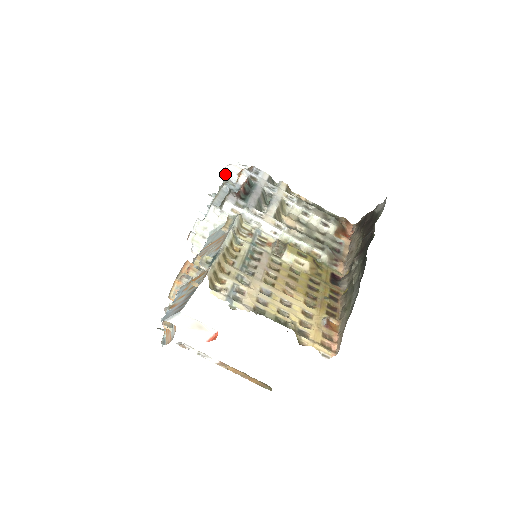
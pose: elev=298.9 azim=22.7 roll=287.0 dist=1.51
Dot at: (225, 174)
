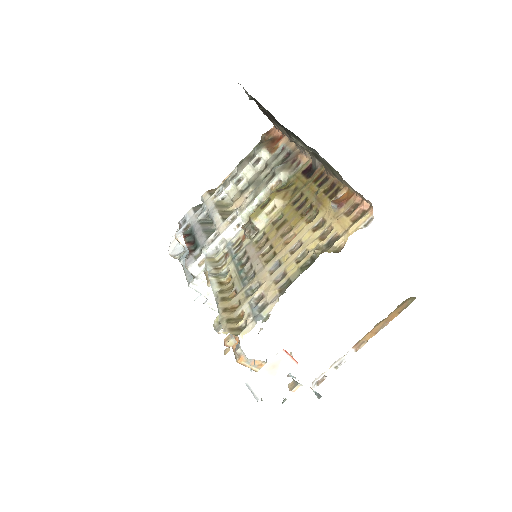
Dot at: (173, 257)
